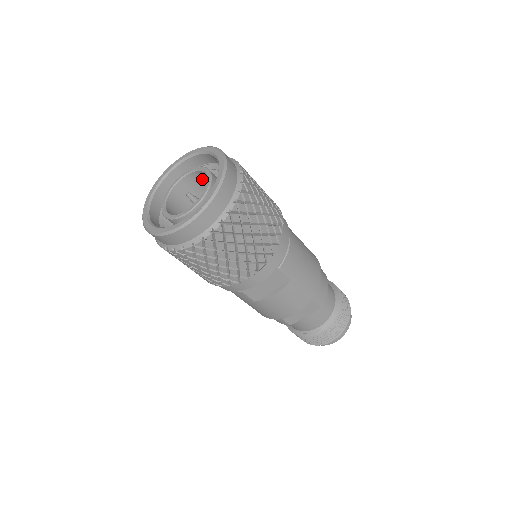
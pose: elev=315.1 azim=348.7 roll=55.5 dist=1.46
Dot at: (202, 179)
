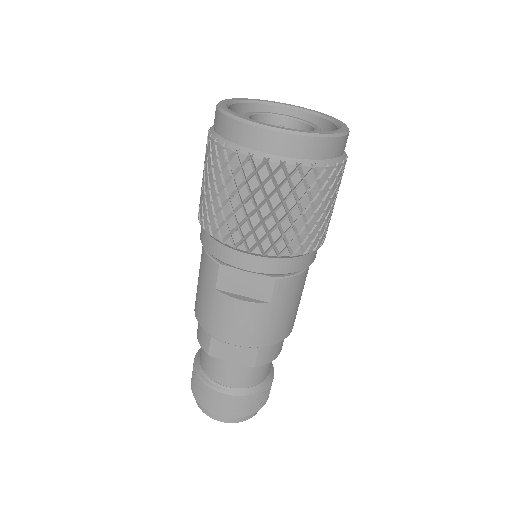
Dot at: occluded
